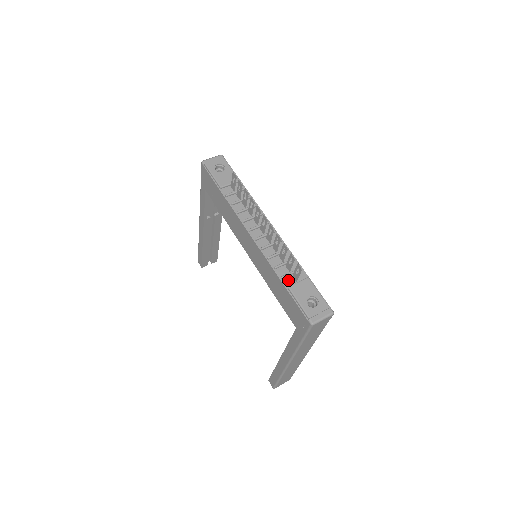
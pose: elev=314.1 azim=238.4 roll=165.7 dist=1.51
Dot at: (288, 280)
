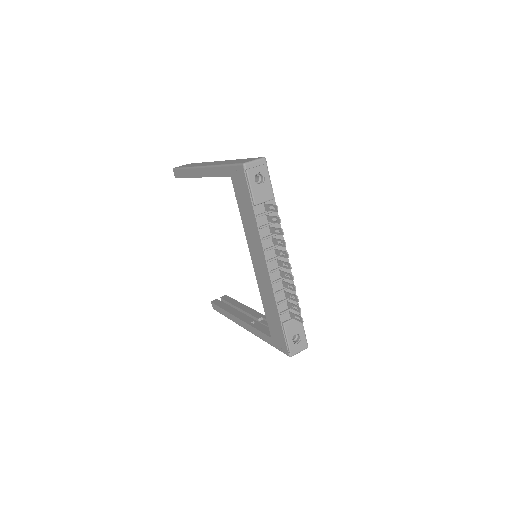
Dot at: (285, 316)
